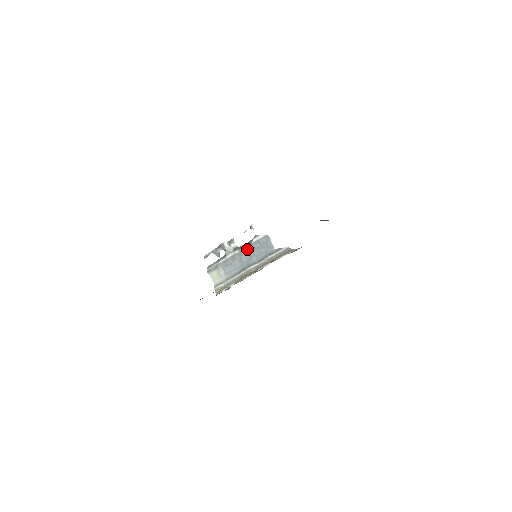
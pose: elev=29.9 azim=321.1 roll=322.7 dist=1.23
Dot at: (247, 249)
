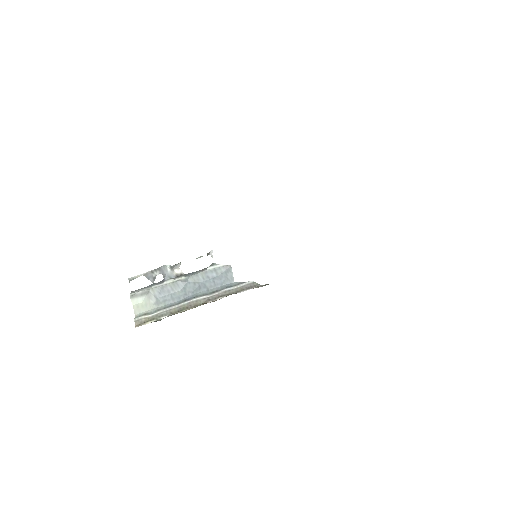
Dot at: (198, 277)
